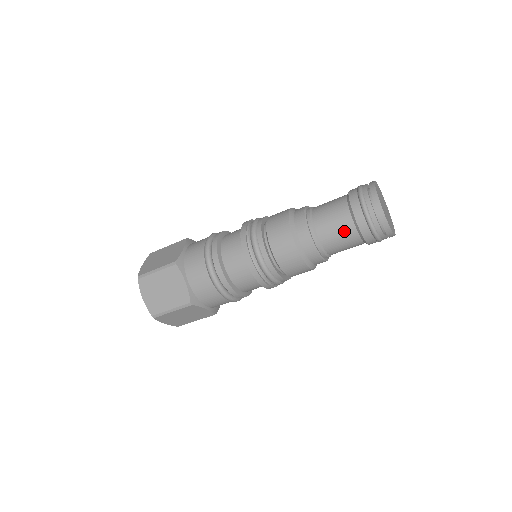
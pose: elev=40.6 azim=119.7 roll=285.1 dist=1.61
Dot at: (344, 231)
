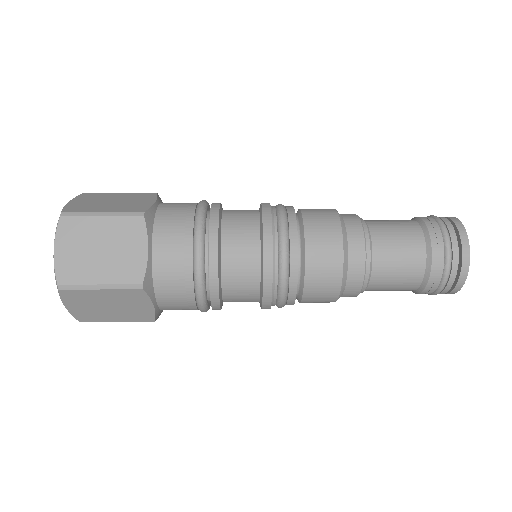
Dot at: occluded
